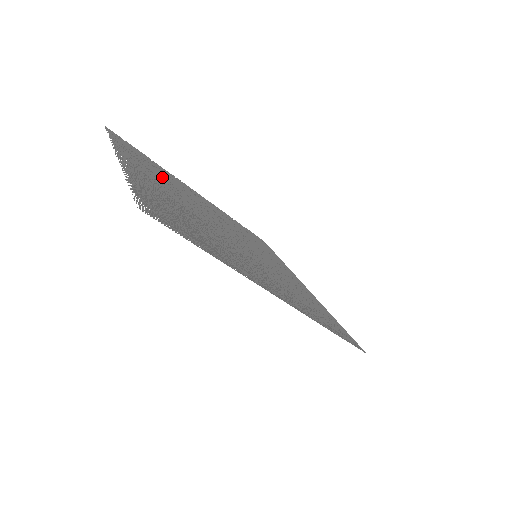
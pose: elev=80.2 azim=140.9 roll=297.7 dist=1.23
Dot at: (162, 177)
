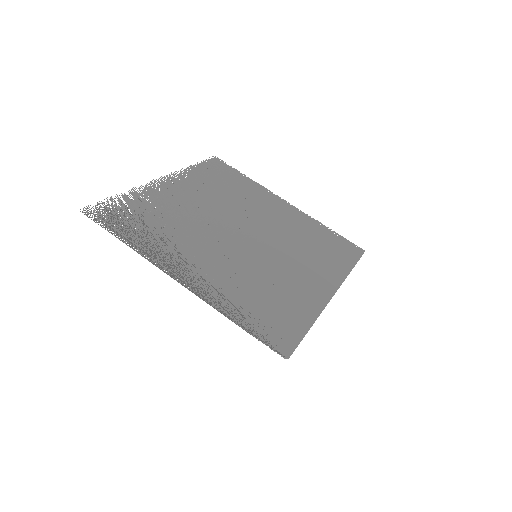
Dot at: (221, 191)
